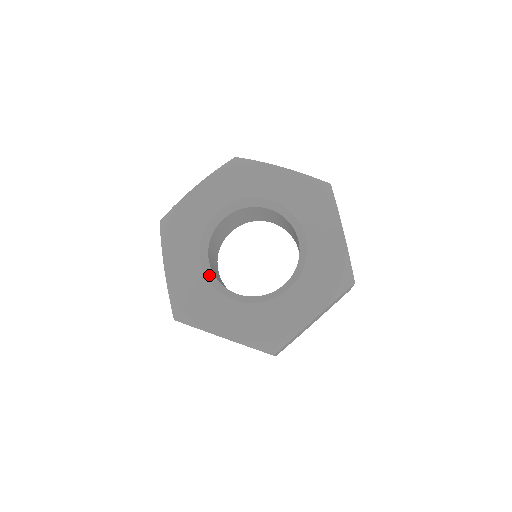
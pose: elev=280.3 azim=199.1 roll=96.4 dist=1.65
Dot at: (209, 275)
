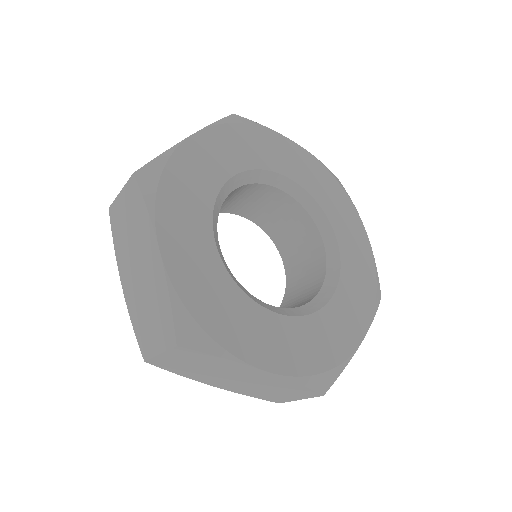
Dot at: (229, 271)
